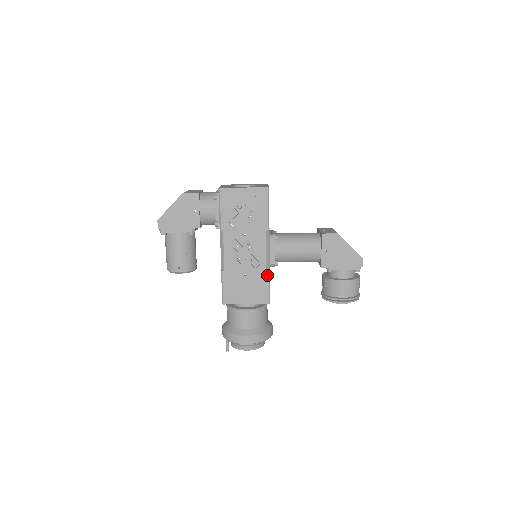
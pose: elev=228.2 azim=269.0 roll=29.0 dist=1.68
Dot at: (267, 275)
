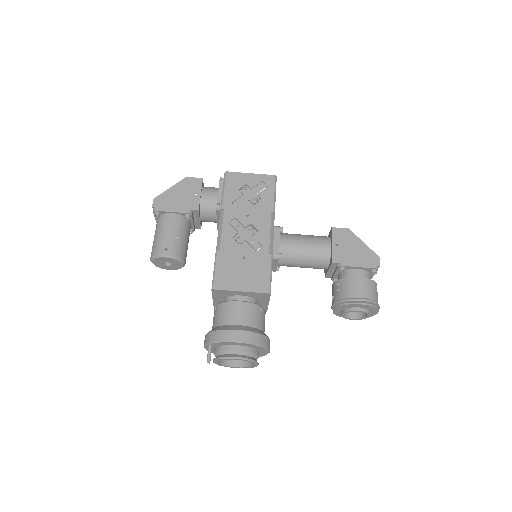
Dot at: (269, 260)
